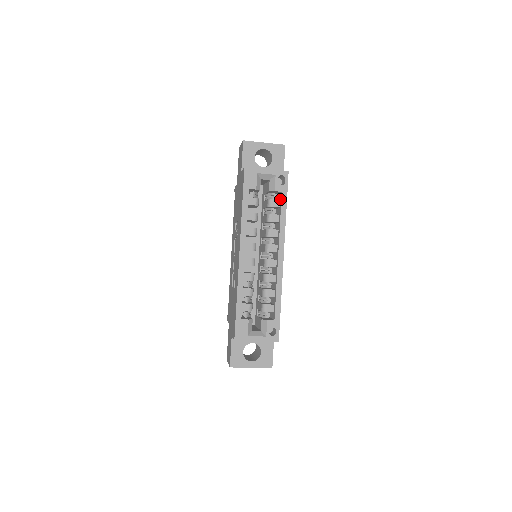
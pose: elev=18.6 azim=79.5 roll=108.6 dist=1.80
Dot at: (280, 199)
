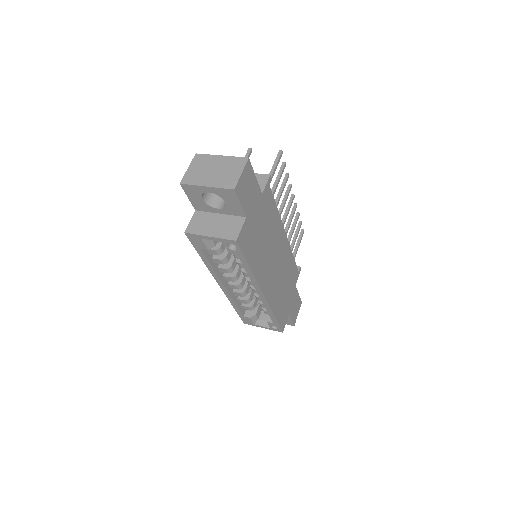
Dot at: occluded
